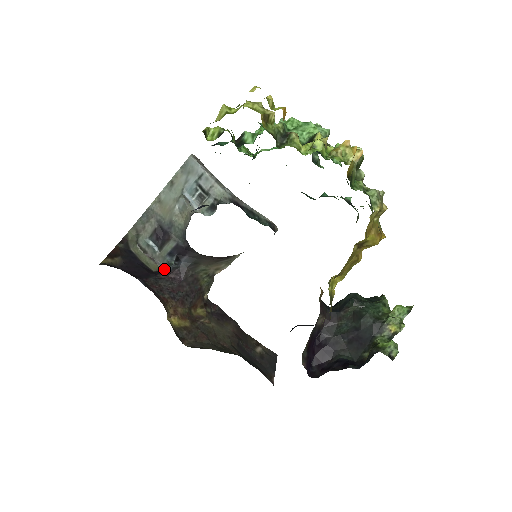
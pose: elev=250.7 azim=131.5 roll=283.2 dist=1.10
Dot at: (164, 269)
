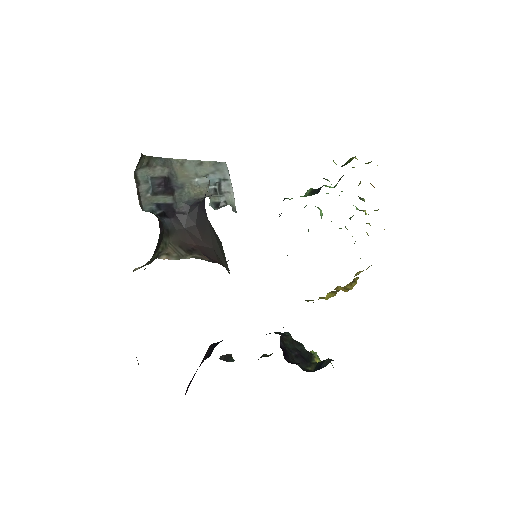
Dot at: occluded
